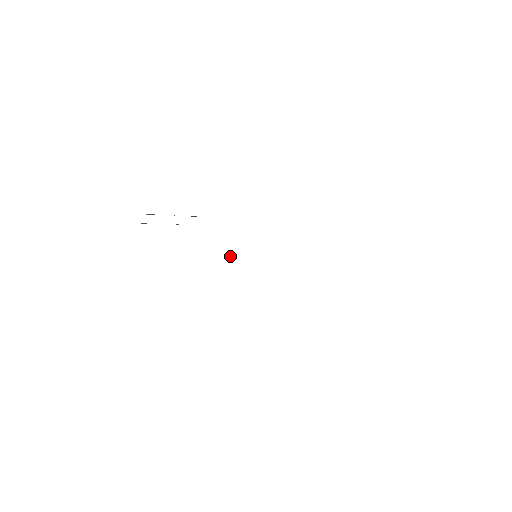
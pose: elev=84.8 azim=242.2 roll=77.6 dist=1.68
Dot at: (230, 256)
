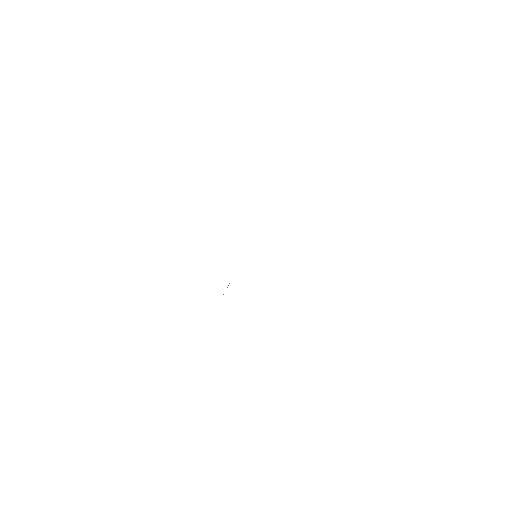
Dot at: occluded
